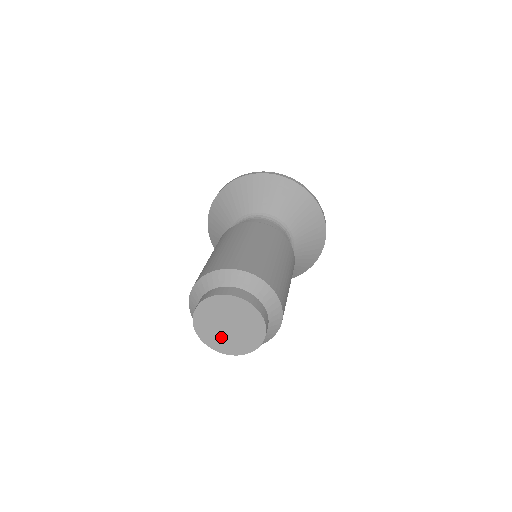
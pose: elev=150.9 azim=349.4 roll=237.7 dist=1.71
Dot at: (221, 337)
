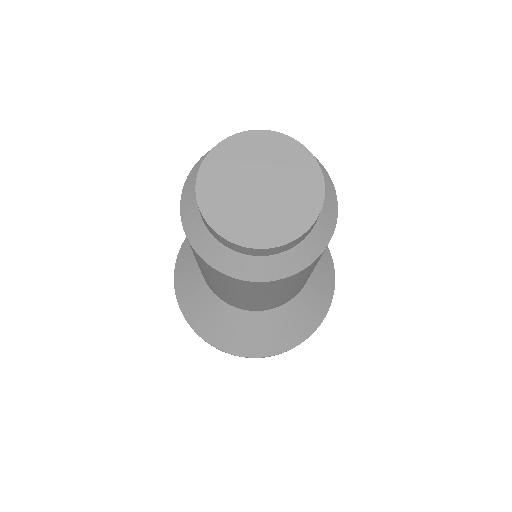
Dot at: (256, 215)
